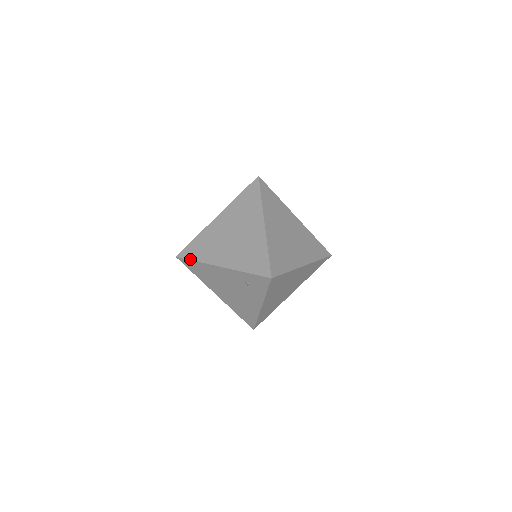
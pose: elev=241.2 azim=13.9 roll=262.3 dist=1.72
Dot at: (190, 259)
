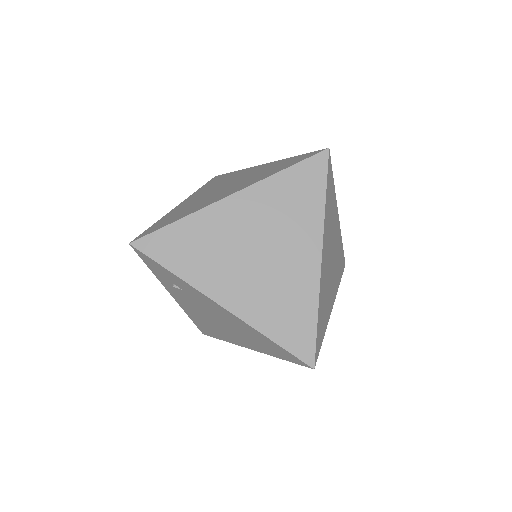
Dot at: (193, 322)
